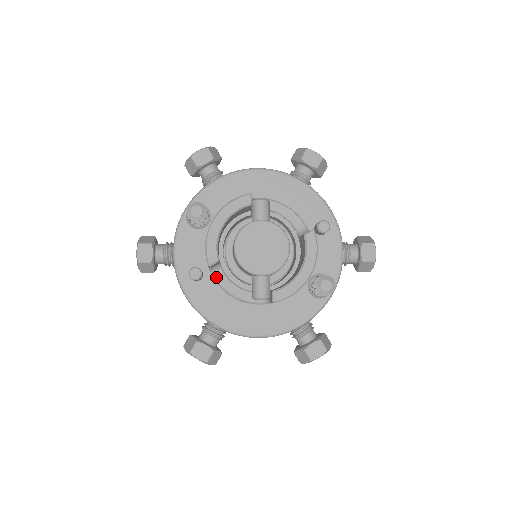
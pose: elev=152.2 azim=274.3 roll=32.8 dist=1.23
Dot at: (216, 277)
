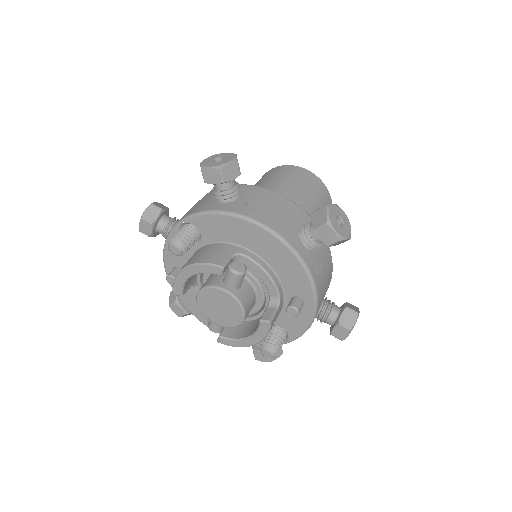
Dot at: (190, 288)
